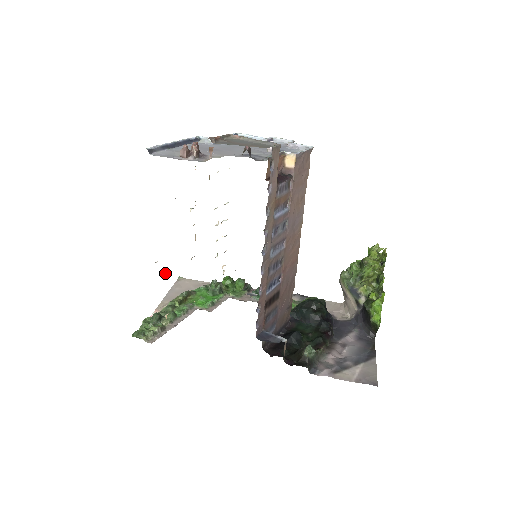
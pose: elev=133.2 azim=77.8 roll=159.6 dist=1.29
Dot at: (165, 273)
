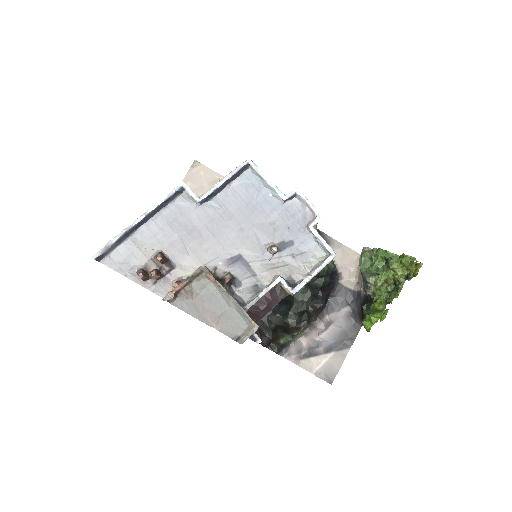
Dot at: occluded
